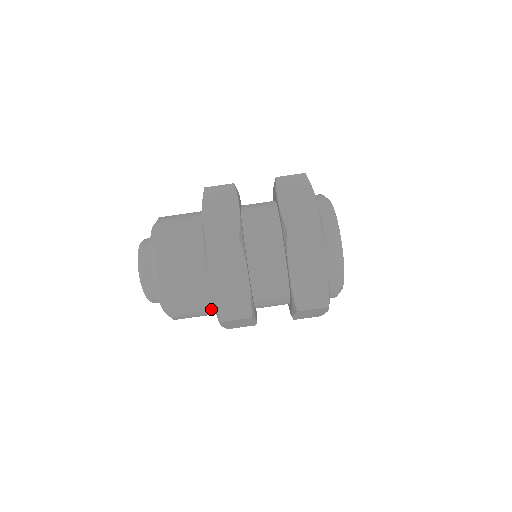
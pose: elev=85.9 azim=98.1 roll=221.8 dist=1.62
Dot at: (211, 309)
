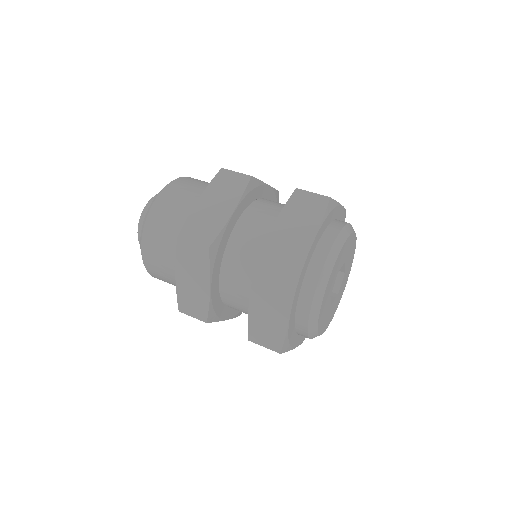
Dot at: occluded
